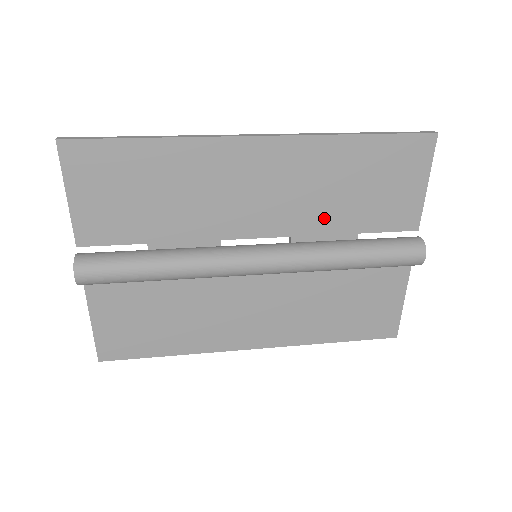
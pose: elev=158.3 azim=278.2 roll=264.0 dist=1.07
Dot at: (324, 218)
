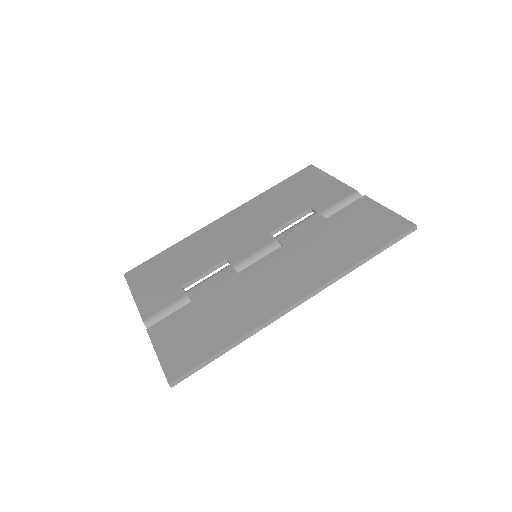
Dot at: occluded
